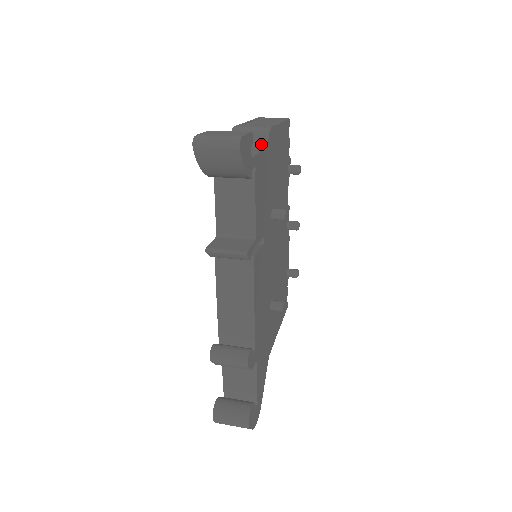
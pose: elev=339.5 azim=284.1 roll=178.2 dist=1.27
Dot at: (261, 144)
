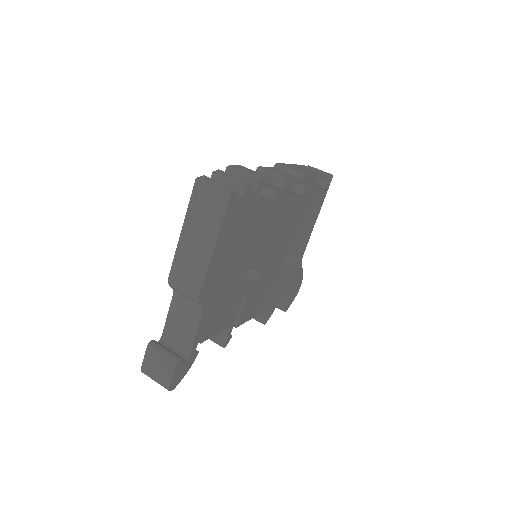
Dot at: (198, 306)
